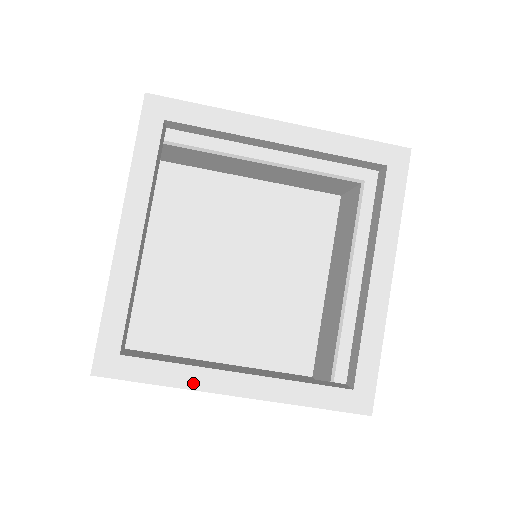
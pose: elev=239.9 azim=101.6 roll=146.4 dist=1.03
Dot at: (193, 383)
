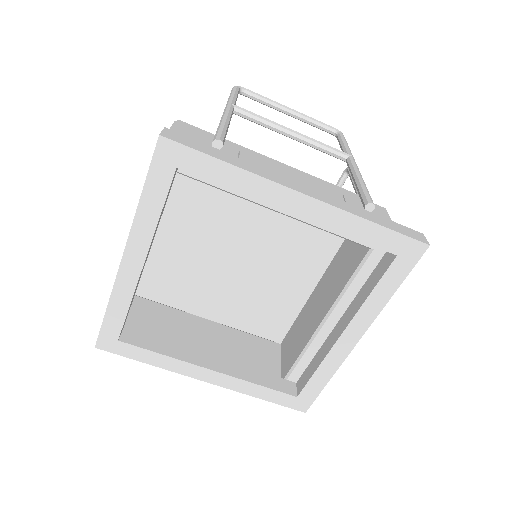
Dot at: (173, 368)
